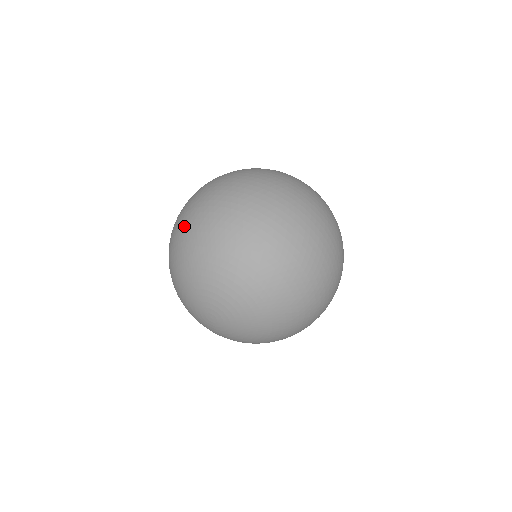
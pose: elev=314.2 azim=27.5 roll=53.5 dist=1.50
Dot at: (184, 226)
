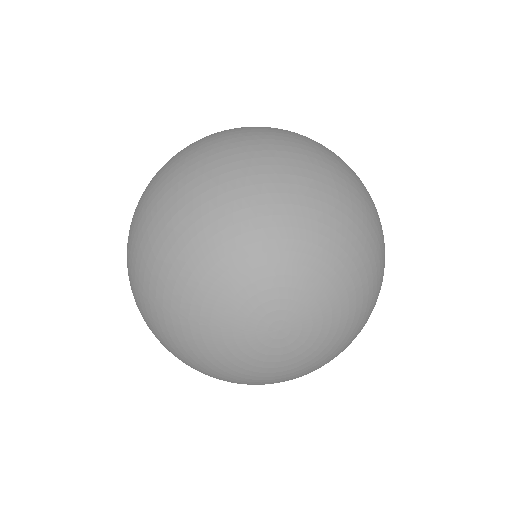
Dot at: (142, 303)
